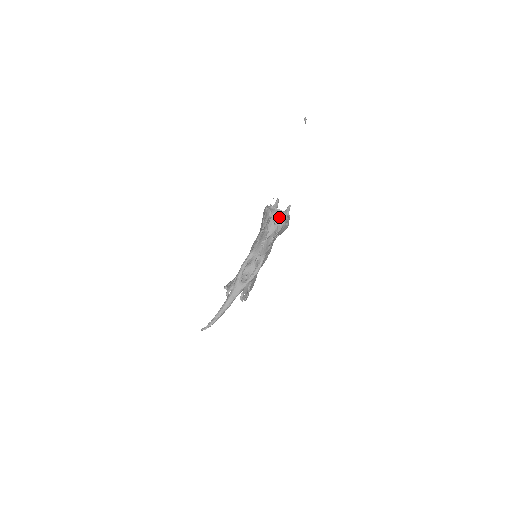
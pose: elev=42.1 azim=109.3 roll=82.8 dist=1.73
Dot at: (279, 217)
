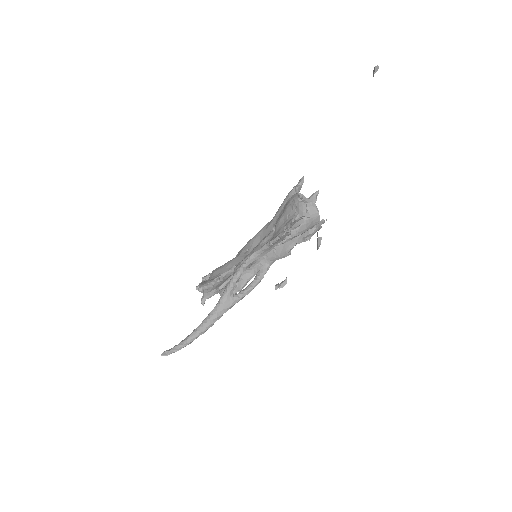
Dot at: occluded
